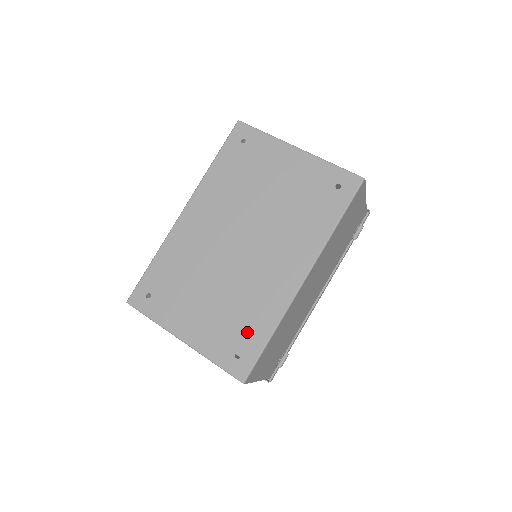
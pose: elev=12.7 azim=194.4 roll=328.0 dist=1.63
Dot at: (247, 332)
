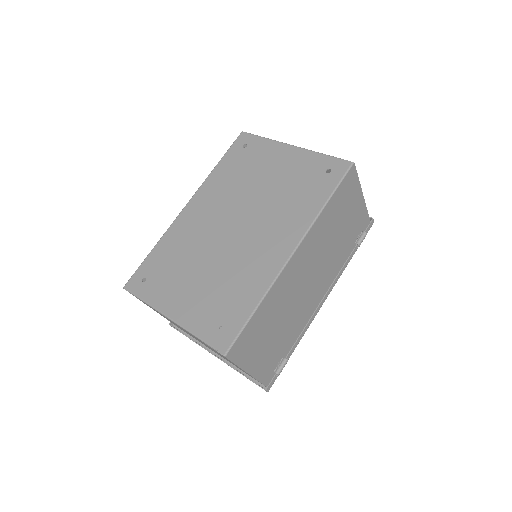
Dot at: (233, 305)
